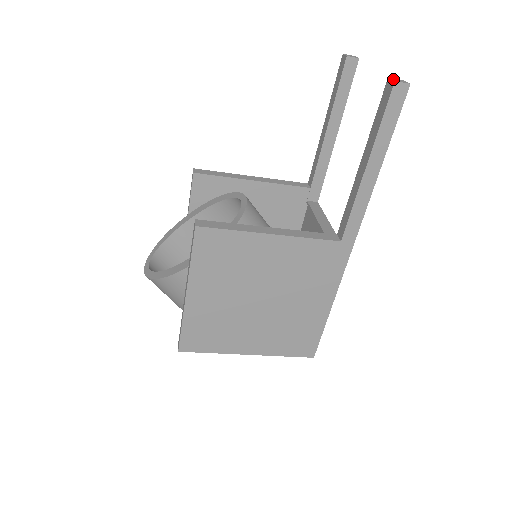
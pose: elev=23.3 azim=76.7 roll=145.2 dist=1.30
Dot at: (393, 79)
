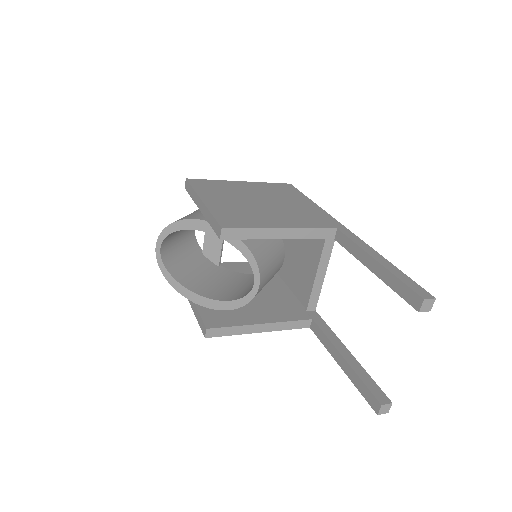
Dot at: (381, 410)
